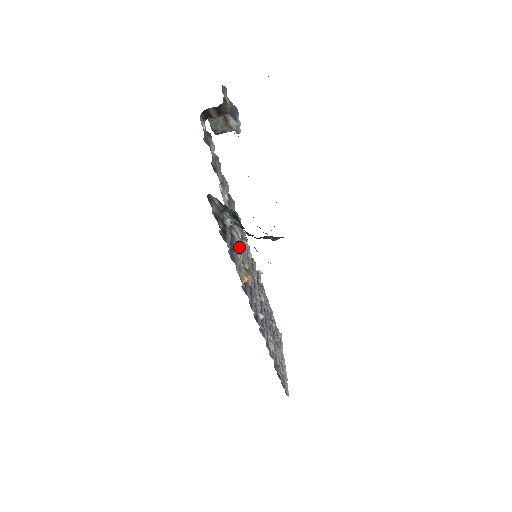
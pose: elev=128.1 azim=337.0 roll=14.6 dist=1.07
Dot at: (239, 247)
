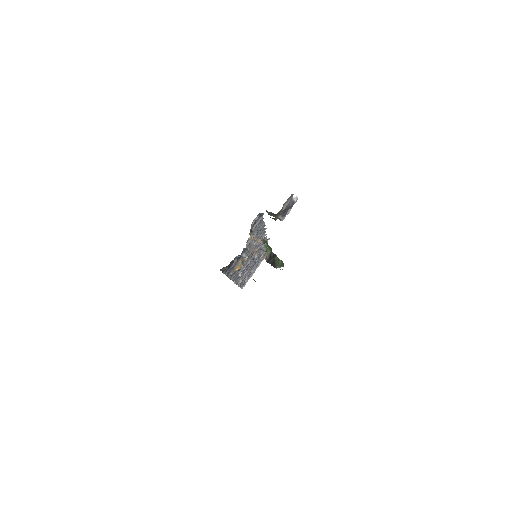
Dot at: occluded
